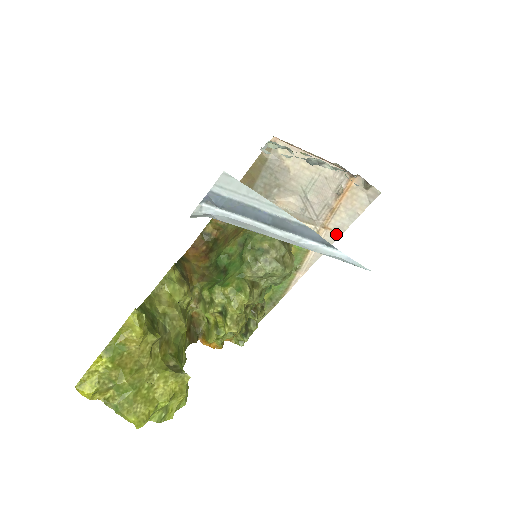
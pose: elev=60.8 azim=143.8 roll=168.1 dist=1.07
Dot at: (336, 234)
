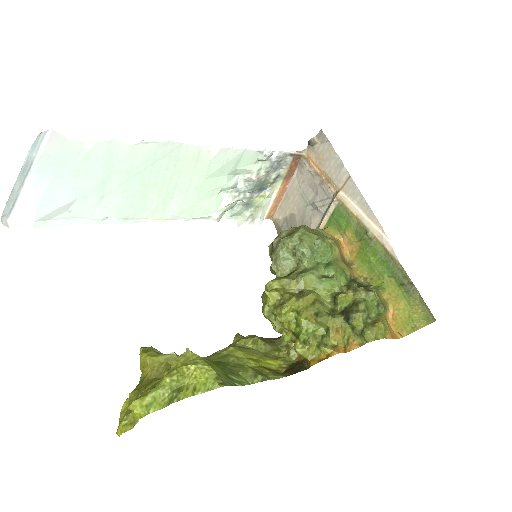
Dot at: (349, 181)
